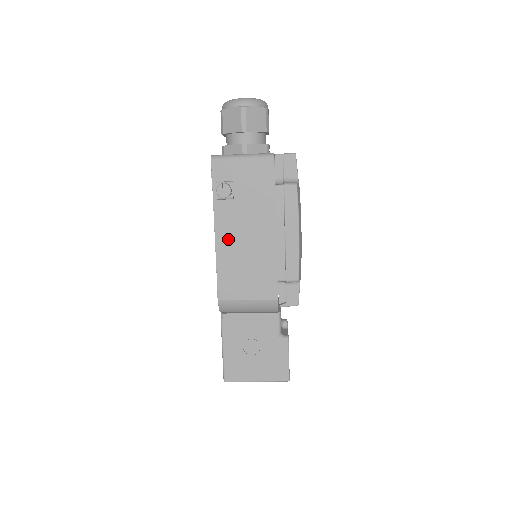
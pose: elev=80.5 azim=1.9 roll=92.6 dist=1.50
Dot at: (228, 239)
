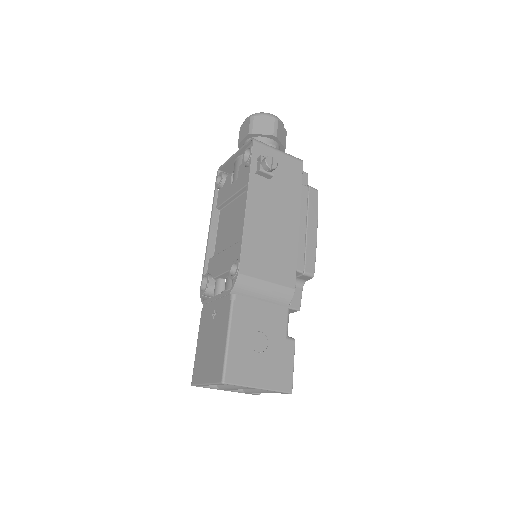
Dot at: (258, 214)
